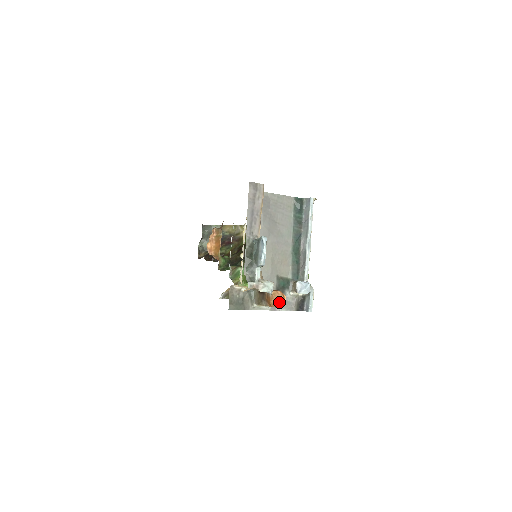
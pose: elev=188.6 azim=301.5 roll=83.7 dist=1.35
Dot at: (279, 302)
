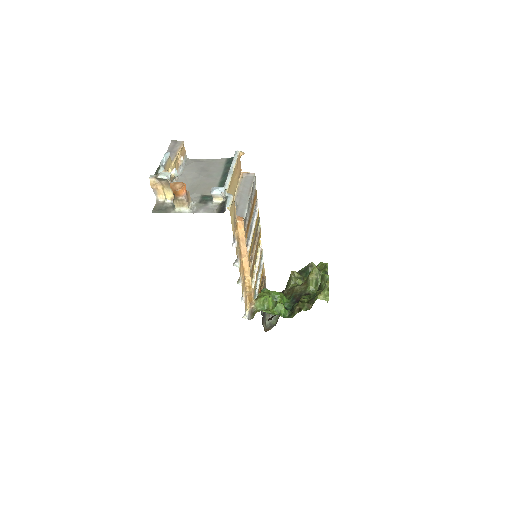
Dot at: (179, 187)
